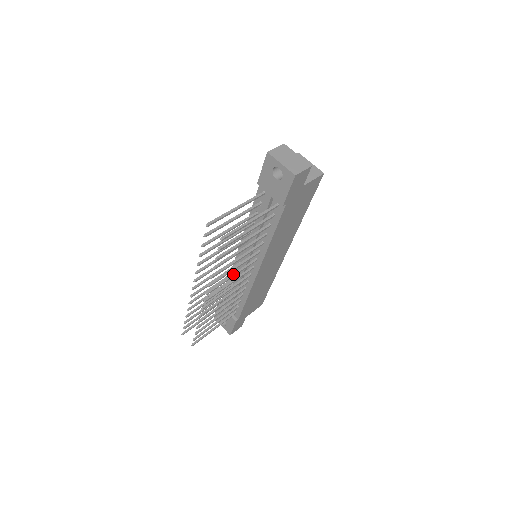
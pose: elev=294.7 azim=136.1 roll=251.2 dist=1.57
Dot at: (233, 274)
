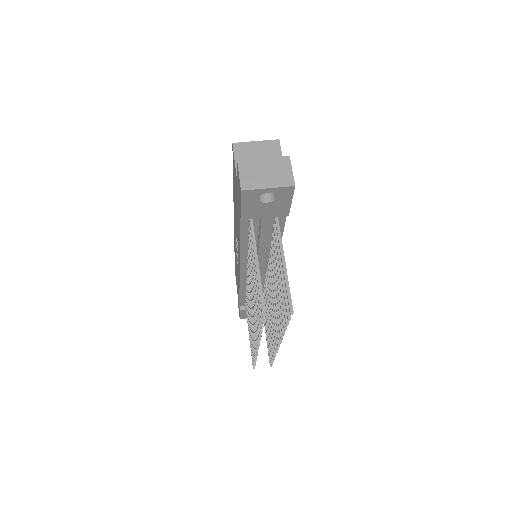
Dot at: (273, 299)
